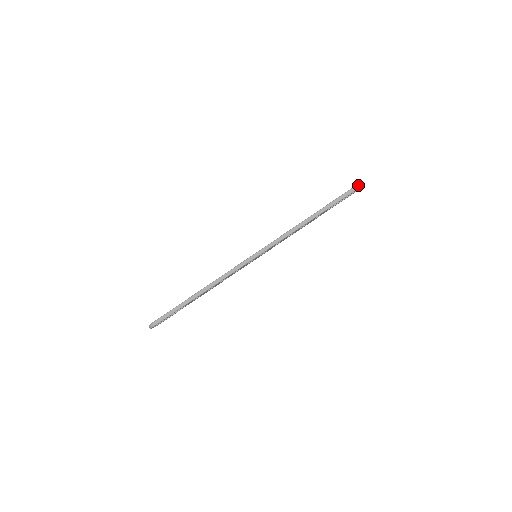
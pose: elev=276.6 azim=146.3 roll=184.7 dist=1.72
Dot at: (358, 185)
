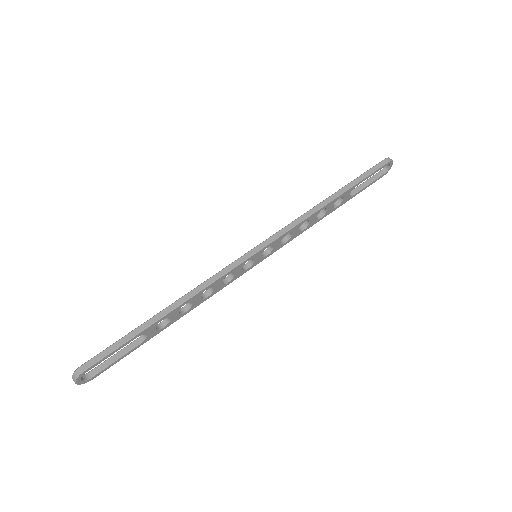
Dot at: (386, 159)
